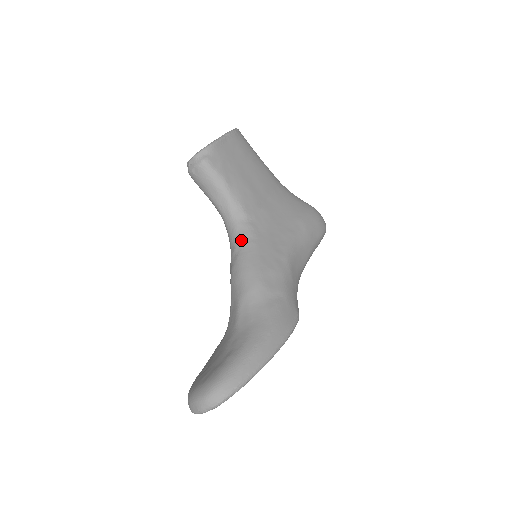
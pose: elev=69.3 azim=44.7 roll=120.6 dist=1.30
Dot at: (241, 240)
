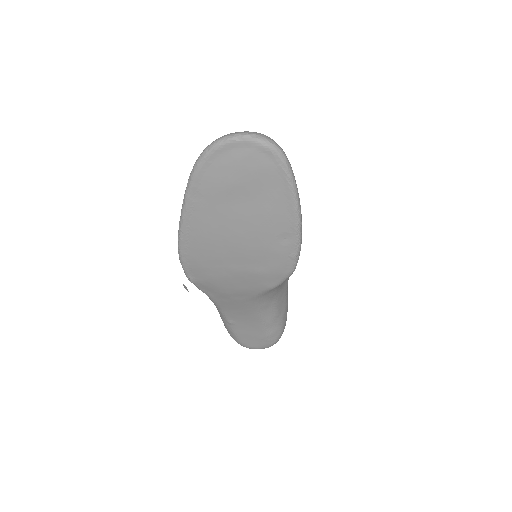
Dot at: occluded
